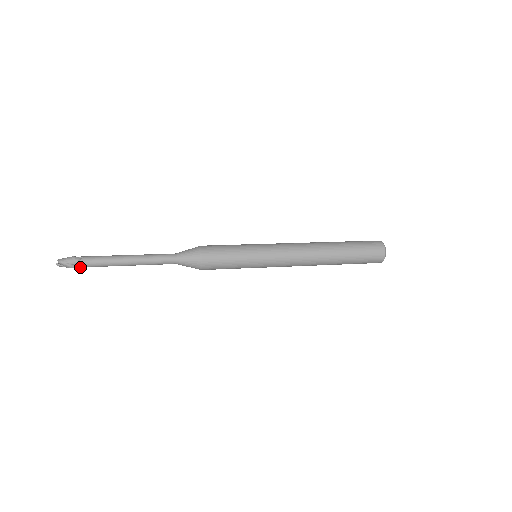
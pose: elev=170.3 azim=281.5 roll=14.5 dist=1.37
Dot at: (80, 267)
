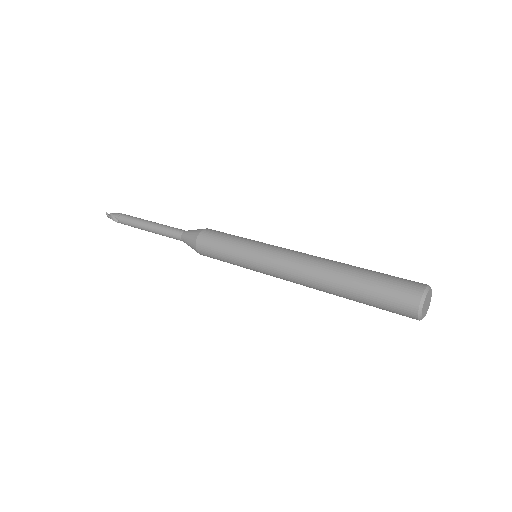
Dot at: (120, 222)
